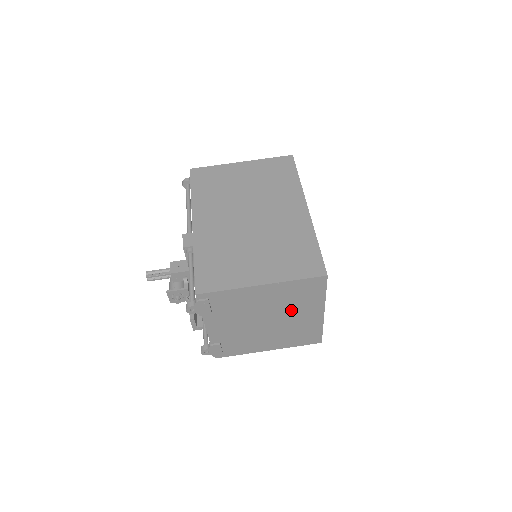
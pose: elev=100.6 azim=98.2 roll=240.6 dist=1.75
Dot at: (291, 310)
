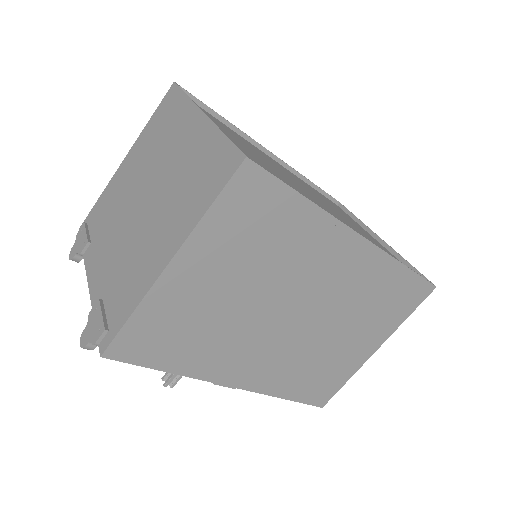
Dot at: occluded
